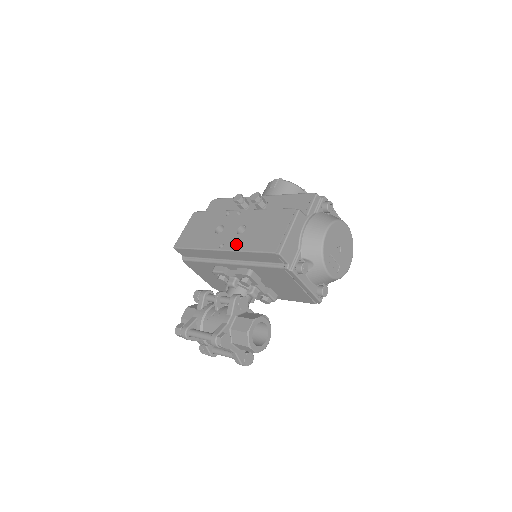
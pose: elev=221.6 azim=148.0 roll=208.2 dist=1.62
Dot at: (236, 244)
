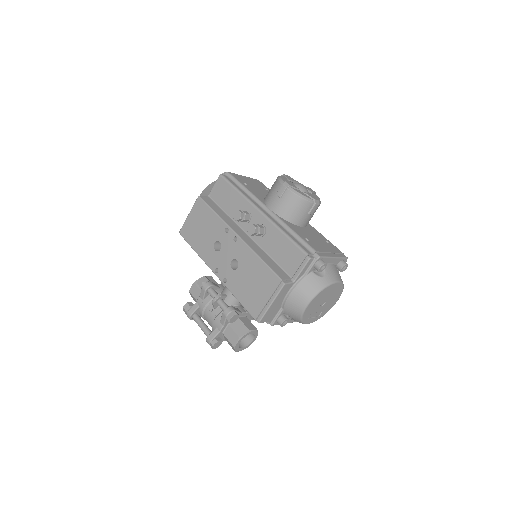
Dot at: (228, 280)
